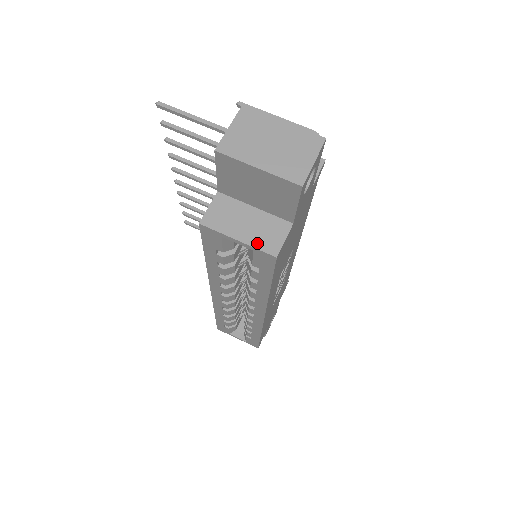
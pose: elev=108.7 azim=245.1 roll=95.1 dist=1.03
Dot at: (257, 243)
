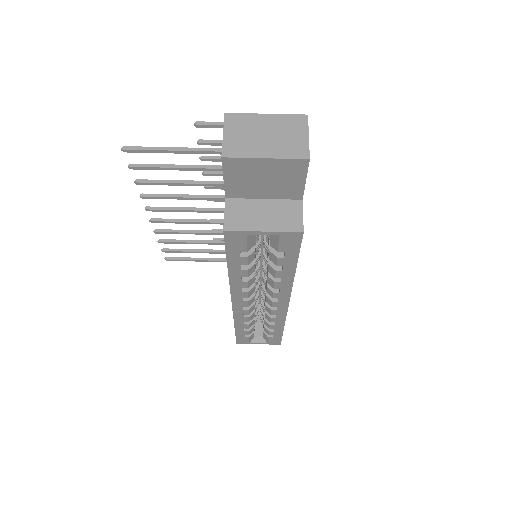
Dot at: (281, 227)
